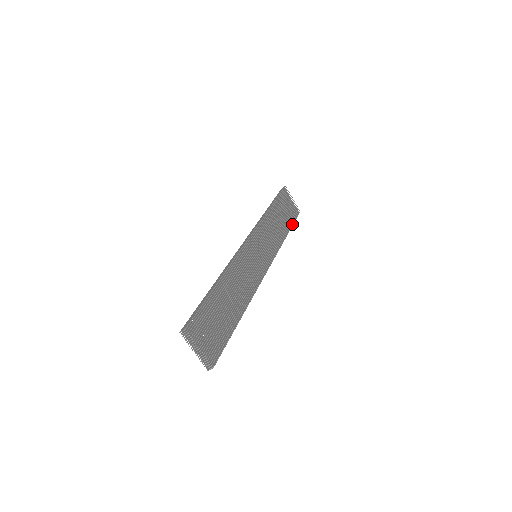
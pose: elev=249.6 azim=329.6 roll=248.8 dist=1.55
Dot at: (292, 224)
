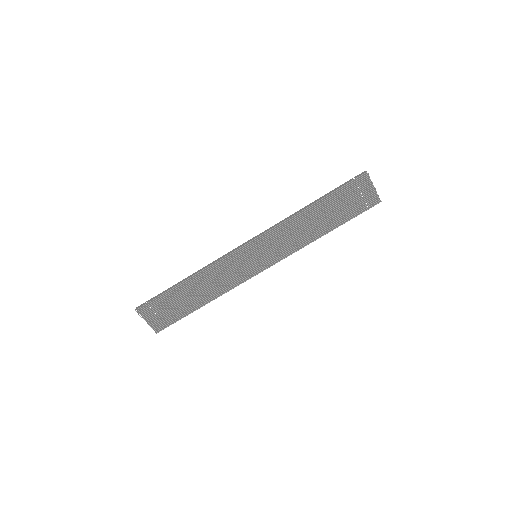
Dot at: (349, 219)
